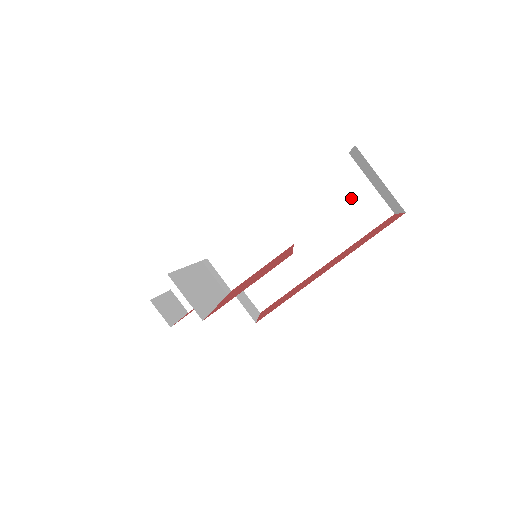
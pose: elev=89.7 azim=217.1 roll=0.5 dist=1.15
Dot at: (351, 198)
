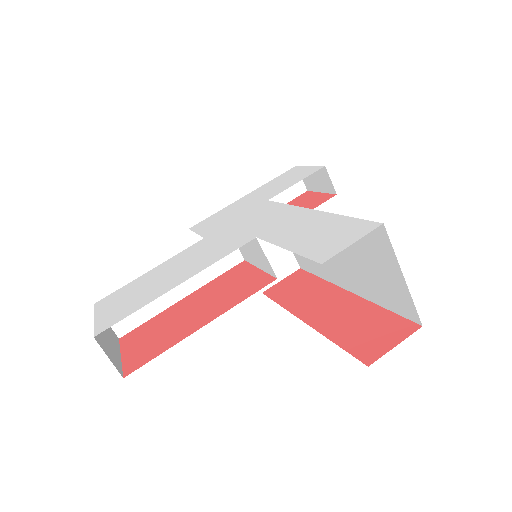
Dot at: (378, 267)
